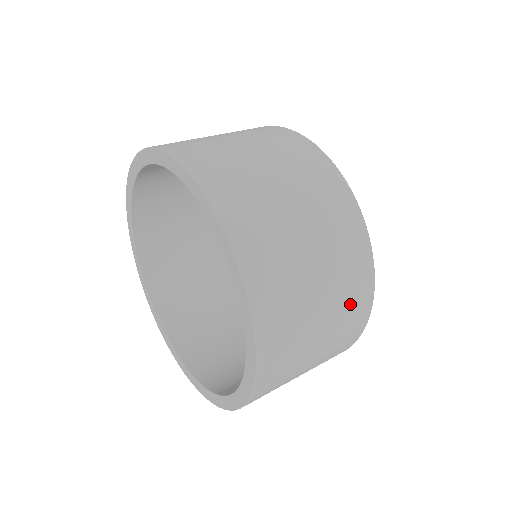
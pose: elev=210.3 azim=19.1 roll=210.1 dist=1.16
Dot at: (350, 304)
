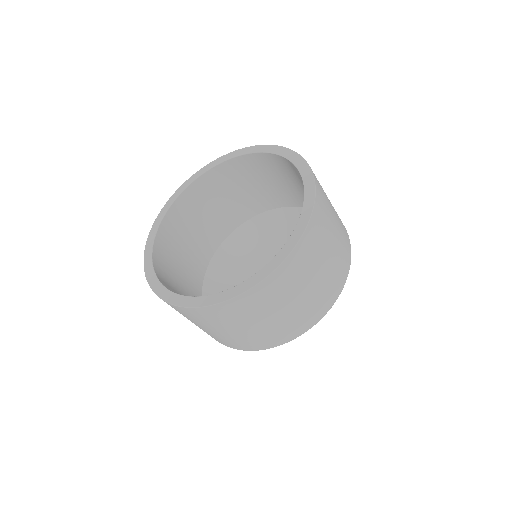
Dot at: (295, 322)
